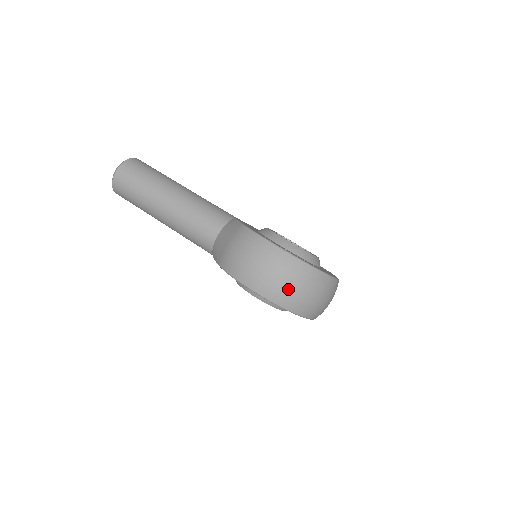
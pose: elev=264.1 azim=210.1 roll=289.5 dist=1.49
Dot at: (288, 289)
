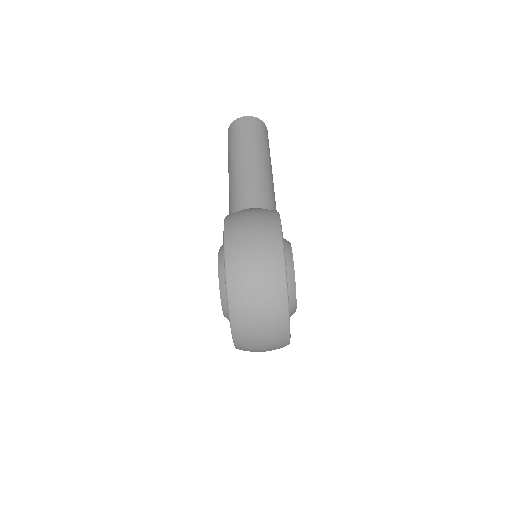
Dot at: (249, 273)
